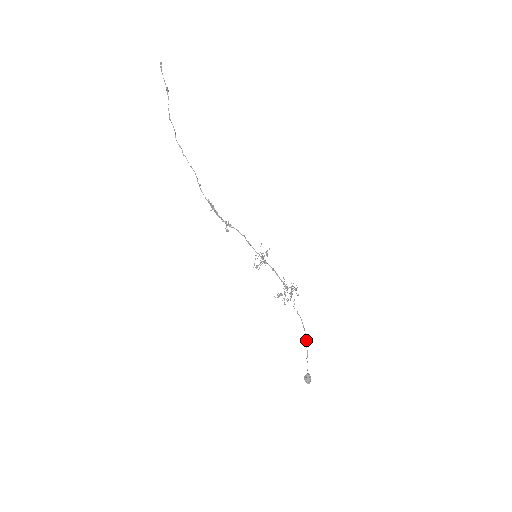
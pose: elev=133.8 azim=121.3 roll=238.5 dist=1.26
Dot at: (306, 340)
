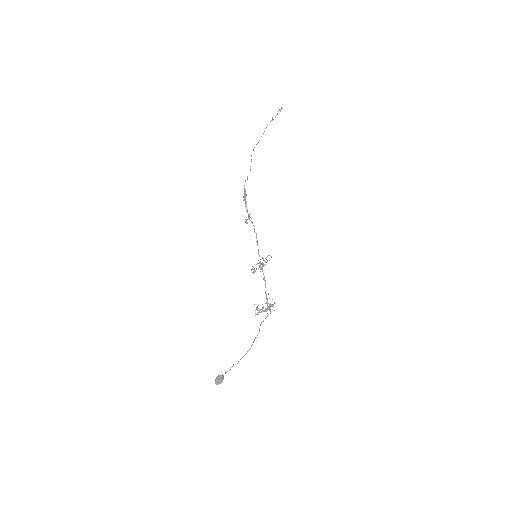
Dot at: (247, 351)
